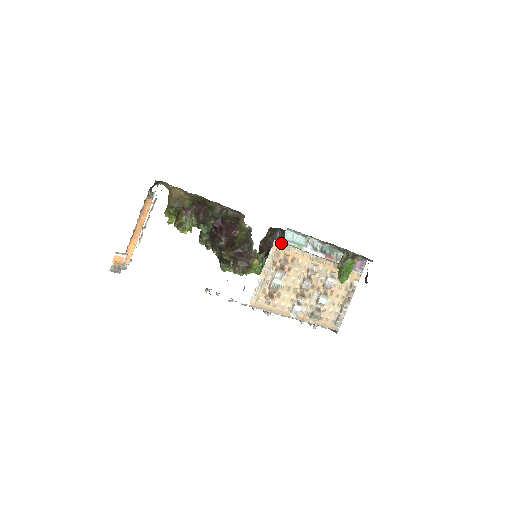
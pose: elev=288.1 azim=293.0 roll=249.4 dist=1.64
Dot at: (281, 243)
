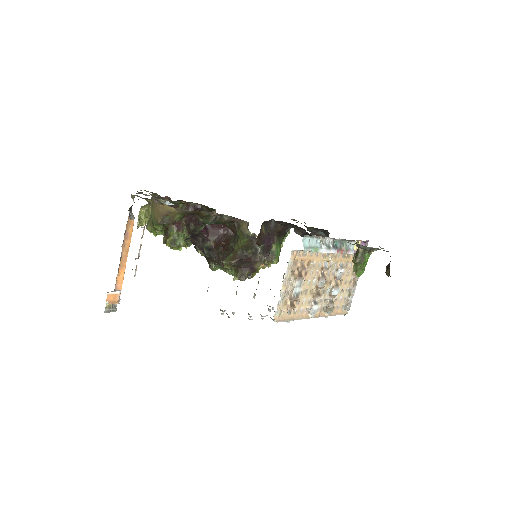
Dot at: (298, 251)
